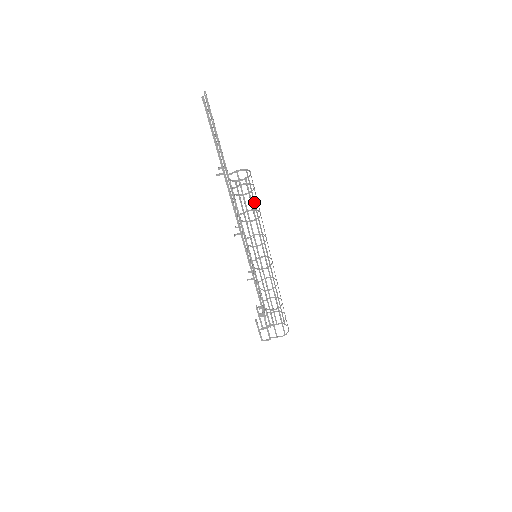
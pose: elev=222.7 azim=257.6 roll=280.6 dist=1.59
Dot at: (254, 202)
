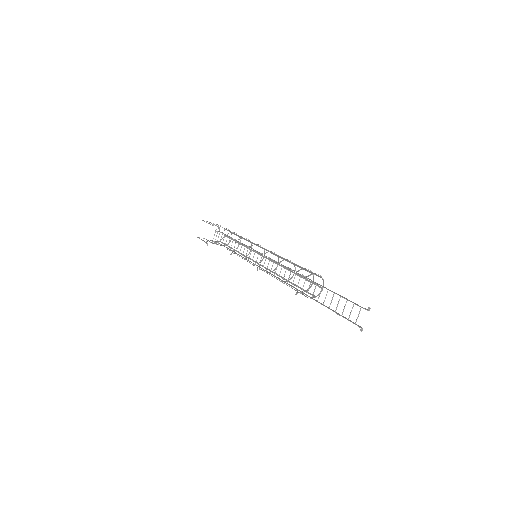
Dot at: occluded
